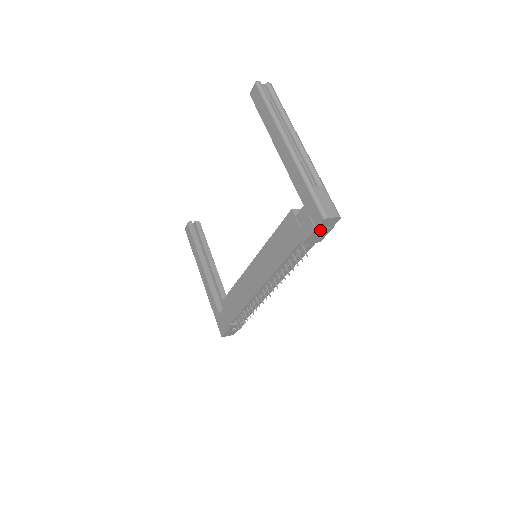
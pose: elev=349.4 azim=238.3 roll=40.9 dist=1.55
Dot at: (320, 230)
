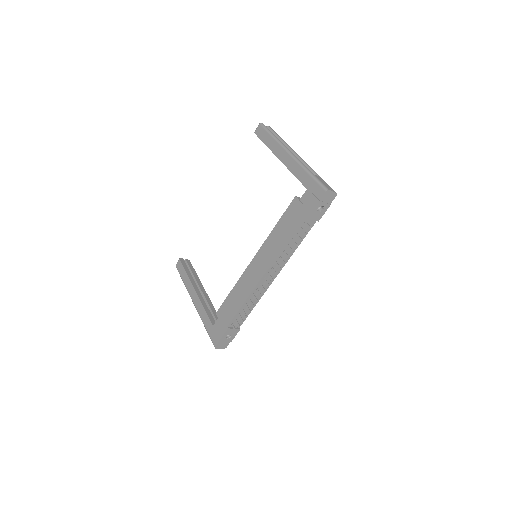
Dot at: (321, 204)
